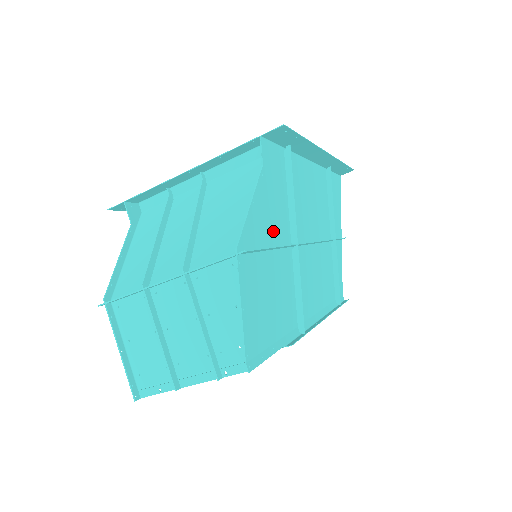
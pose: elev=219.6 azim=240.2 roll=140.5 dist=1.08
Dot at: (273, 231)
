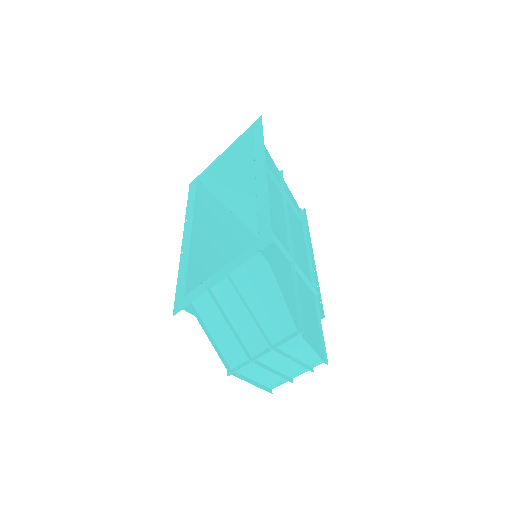
Dot at: (288, 281)
